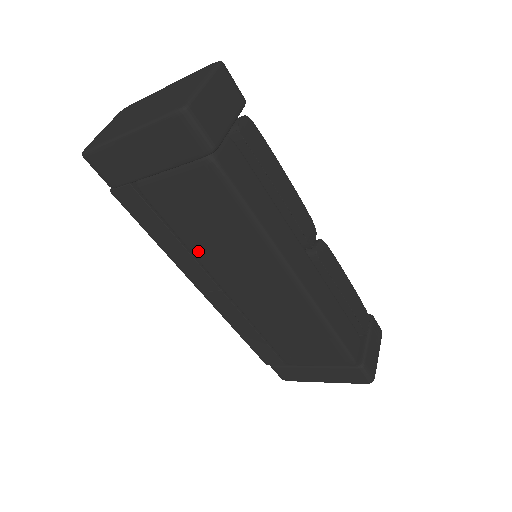
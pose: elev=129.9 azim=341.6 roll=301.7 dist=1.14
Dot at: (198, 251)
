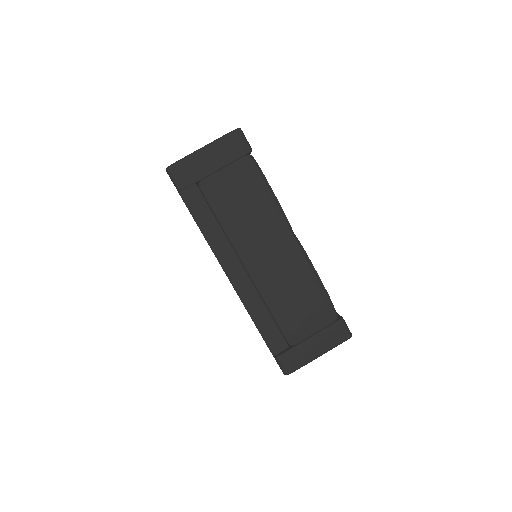
Dot at: (232, 231)
